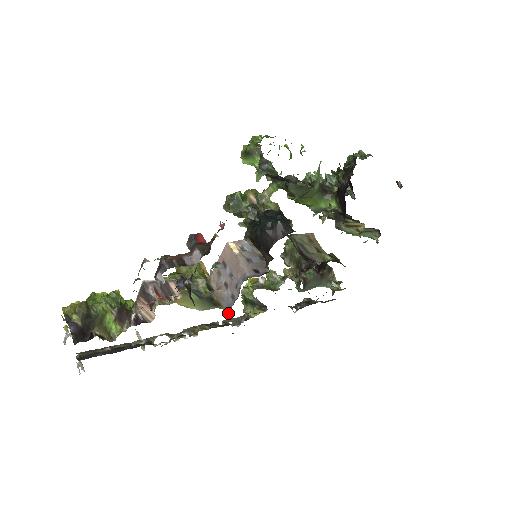
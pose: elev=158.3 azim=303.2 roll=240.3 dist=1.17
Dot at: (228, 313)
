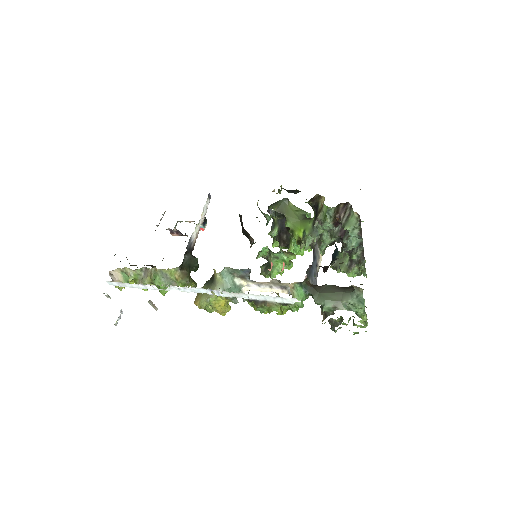
Dot at: occluded
